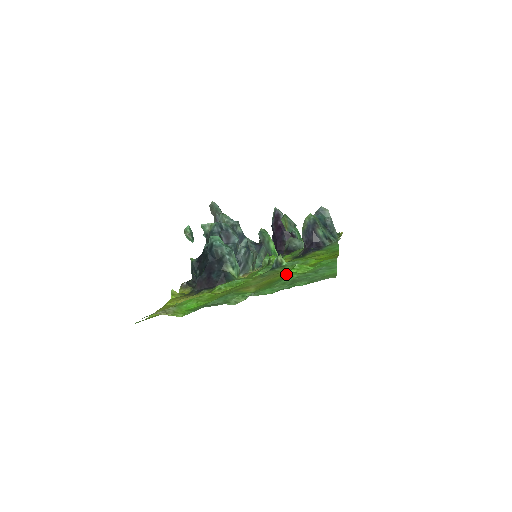
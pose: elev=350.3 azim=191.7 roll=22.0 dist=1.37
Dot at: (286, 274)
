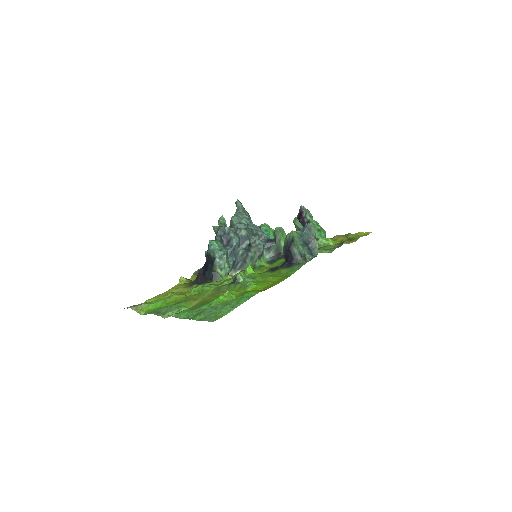
Dot at: (214, 299)
